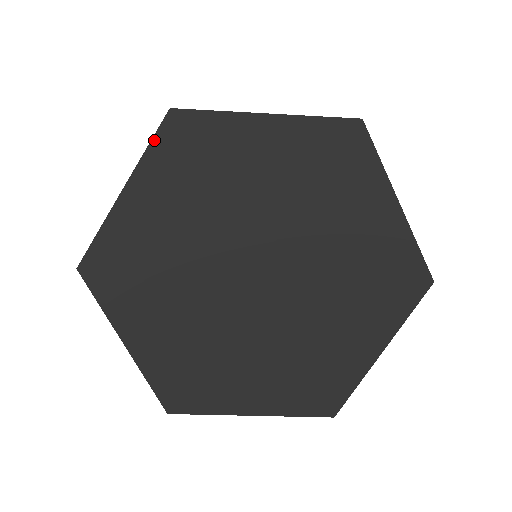
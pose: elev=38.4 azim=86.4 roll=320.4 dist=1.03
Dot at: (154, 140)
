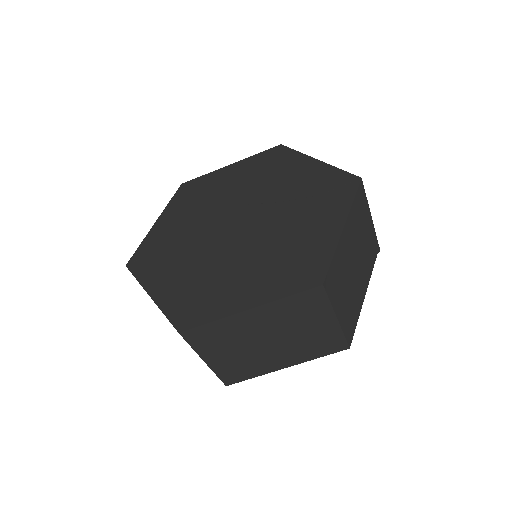
Dot at: (173, 197)
